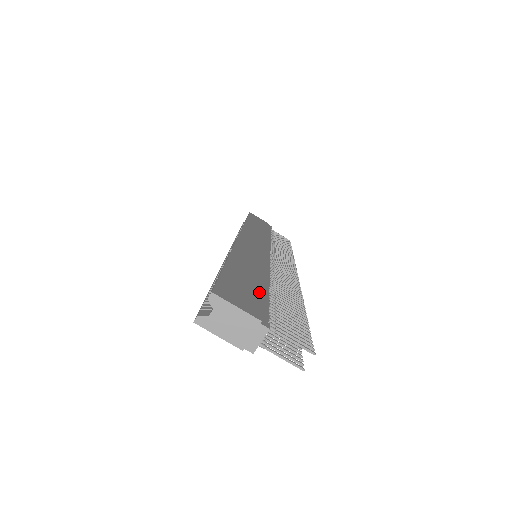
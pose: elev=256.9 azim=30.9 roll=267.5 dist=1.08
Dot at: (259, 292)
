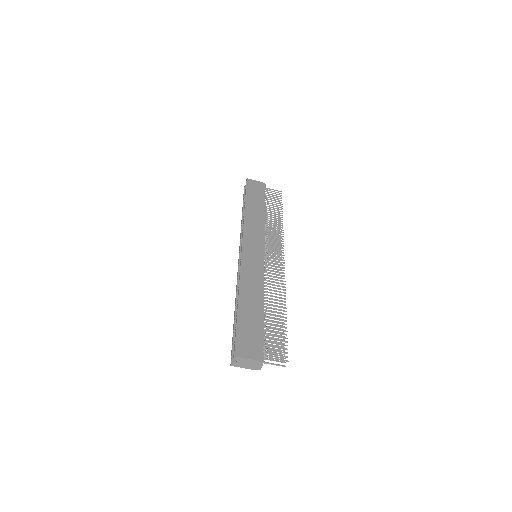
Dot at: (258, 328)
